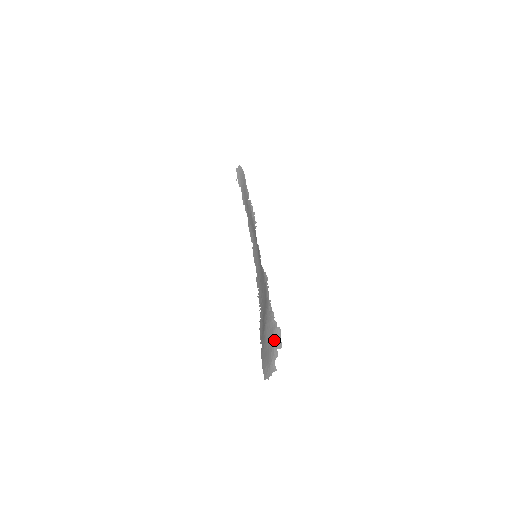
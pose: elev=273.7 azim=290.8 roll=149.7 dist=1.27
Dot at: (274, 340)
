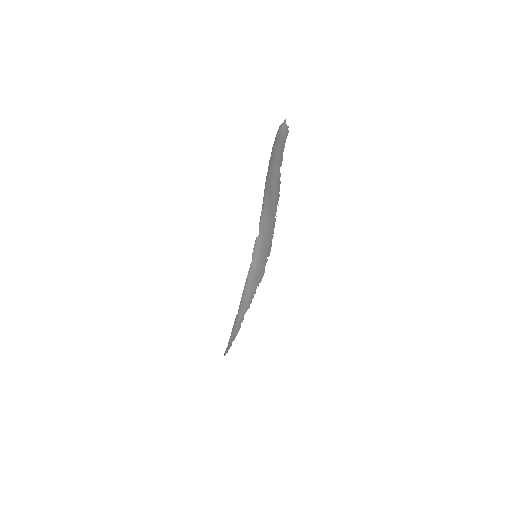
Dot at: (274, 141)
